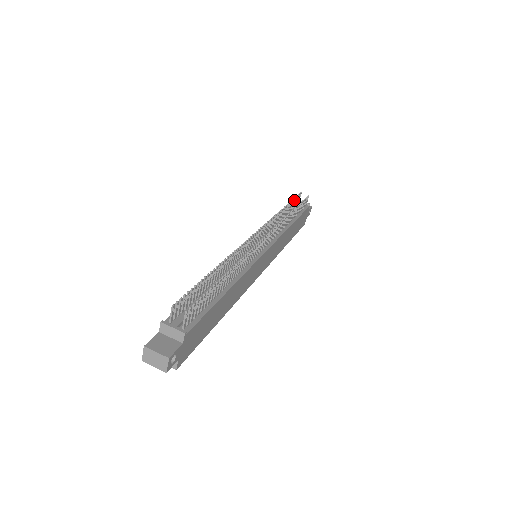
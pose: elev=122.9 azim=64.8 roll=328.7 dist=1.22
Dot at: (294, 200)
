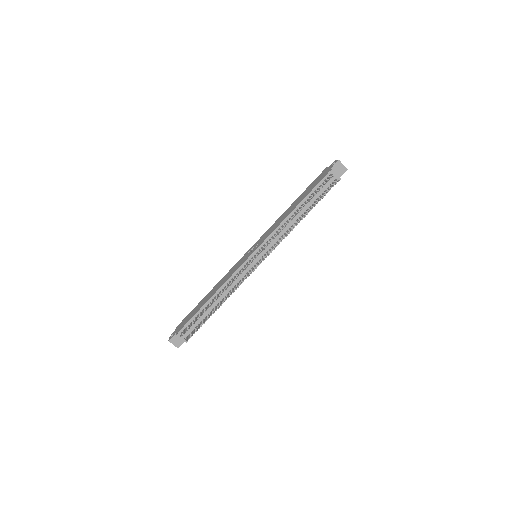
Dot at: occluded
